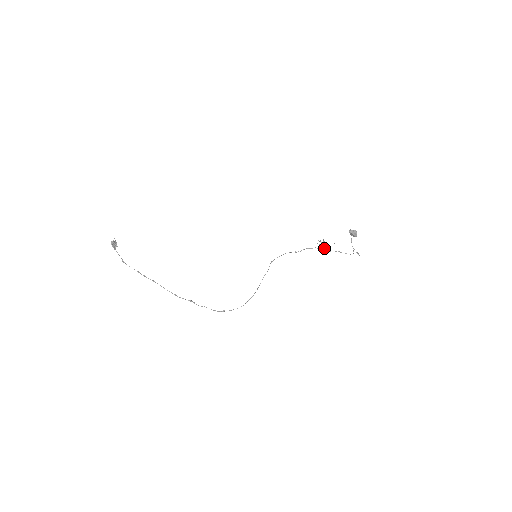
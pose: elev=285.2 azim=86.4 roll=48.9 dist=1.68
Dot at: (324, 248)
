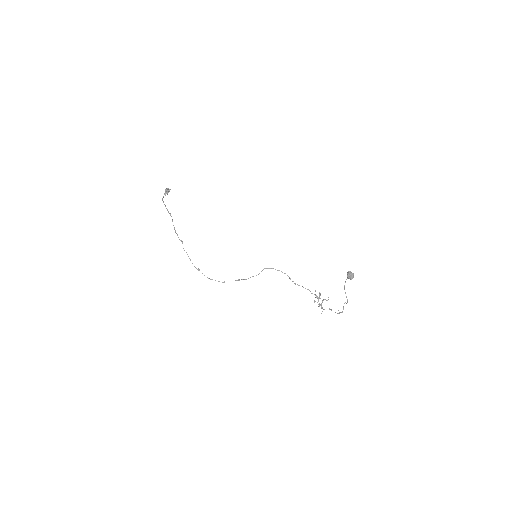
Dot at: (317, 296)
